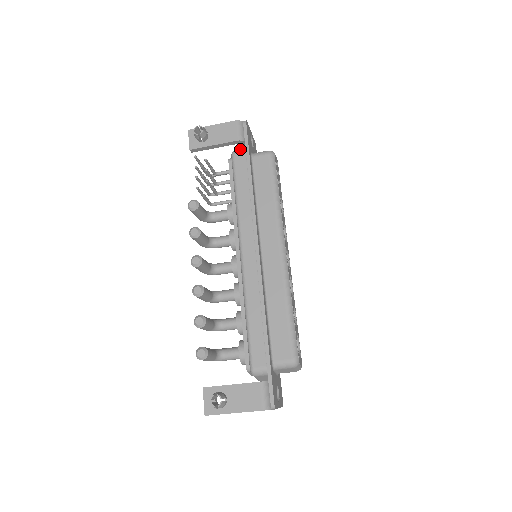
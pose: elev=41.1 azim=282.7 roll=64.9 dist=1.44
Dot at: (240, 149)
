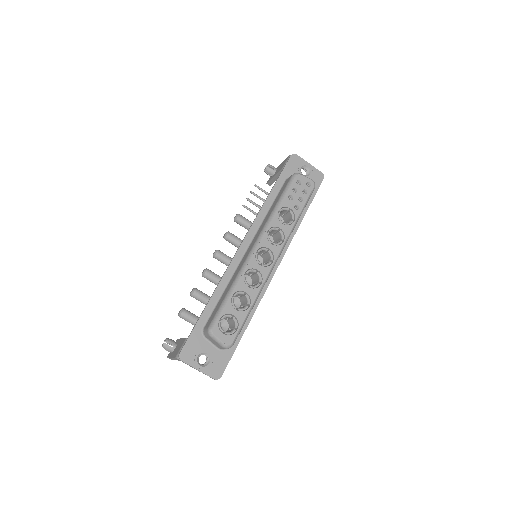
Dot at: occluded
